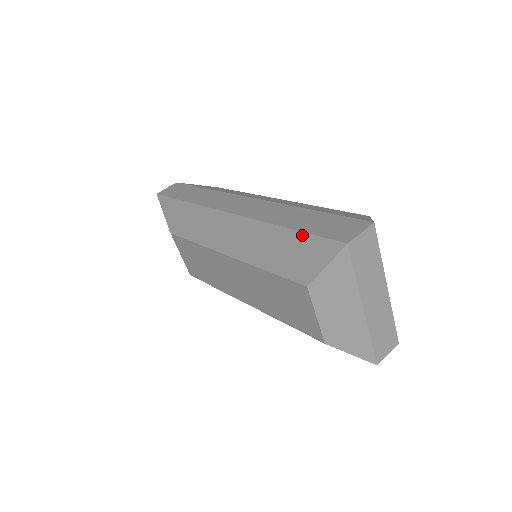
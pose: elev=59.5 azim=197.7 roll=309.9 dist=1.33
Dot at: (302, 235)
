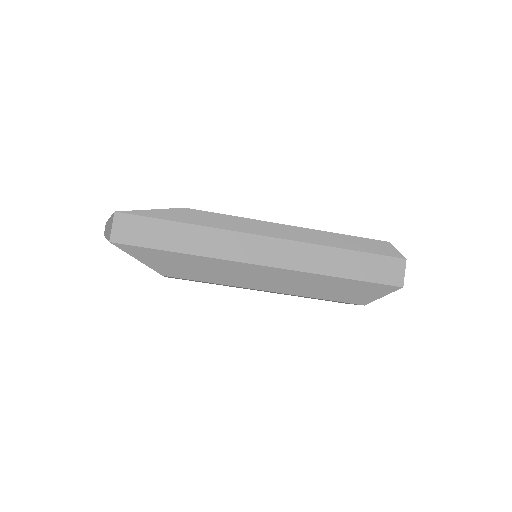
Dot at: (362, 283)
